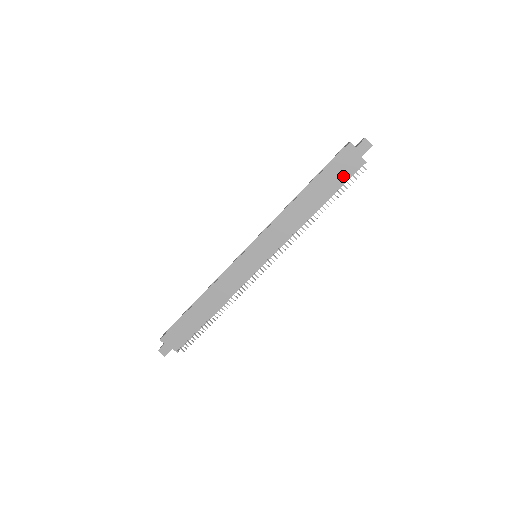
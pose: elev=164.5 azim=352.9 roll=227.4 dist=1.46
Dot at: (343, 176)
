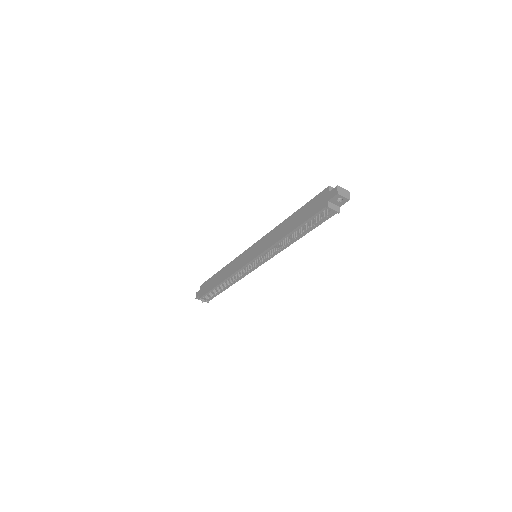
Dot at: (312, 213)
